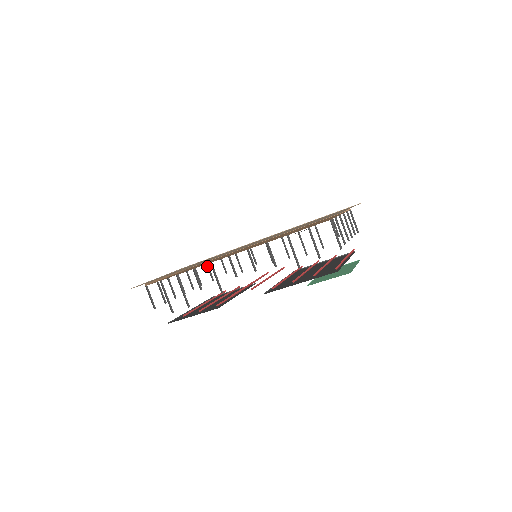
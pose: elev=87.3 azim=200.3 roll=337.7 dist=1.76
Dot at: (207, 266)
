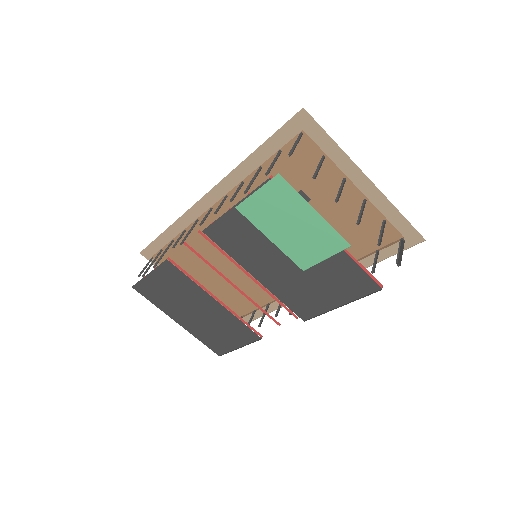
Dot at: occluded
